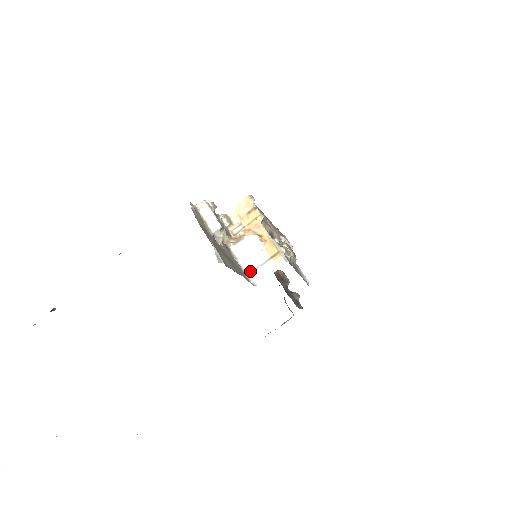
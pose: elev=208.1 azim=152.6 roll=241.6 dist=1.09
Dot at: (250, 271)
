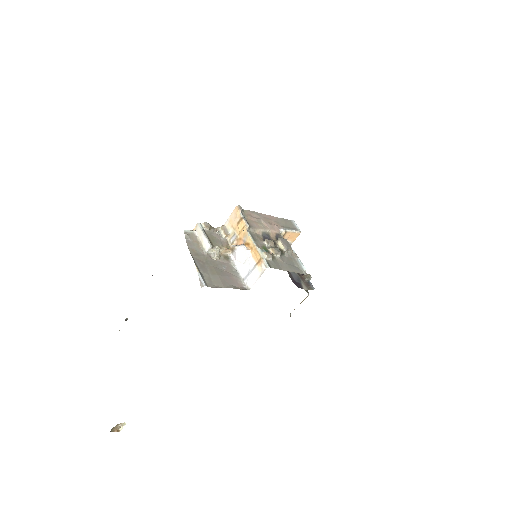
Dot at: (245, 276)
